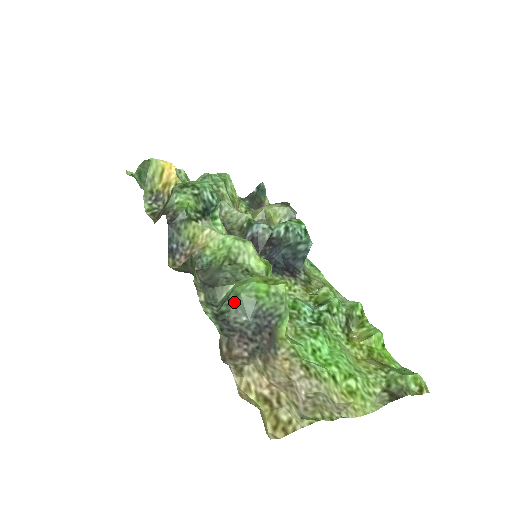
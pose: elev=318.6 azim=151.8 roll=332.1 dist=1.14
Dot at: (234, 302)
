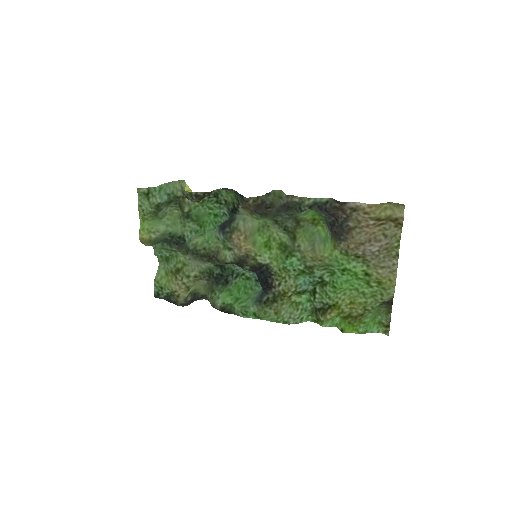
Dot at: occluded
